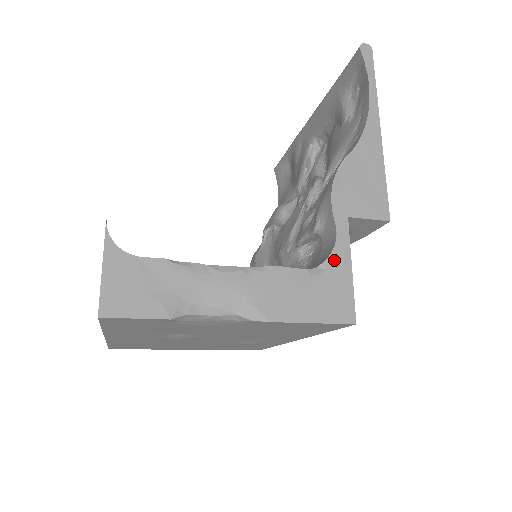
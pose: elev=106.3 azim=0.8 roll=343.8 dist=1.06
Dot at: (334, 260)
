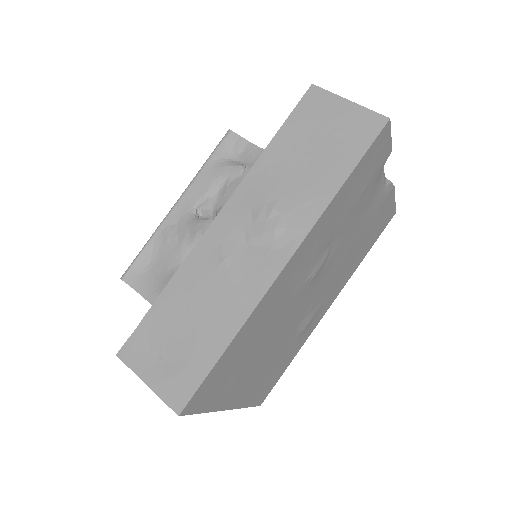
Dot at: occluded
